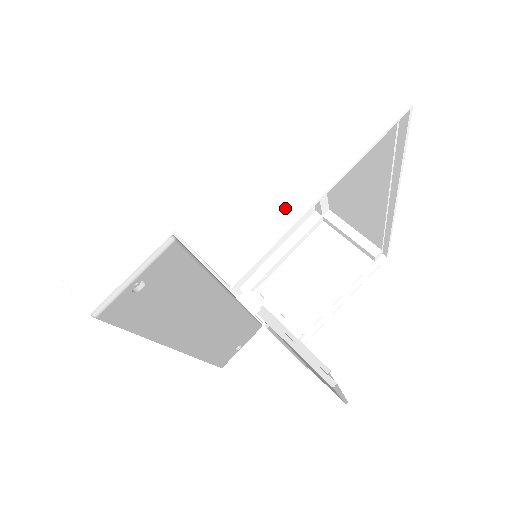
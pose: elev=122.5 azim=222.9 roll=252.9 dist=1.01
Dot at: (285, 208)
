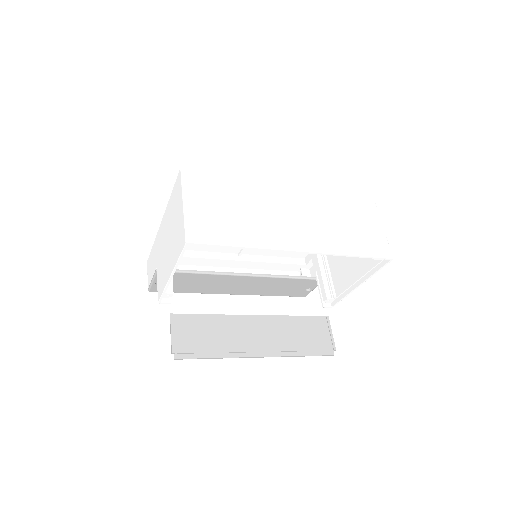
Dot at: (166, 277)
